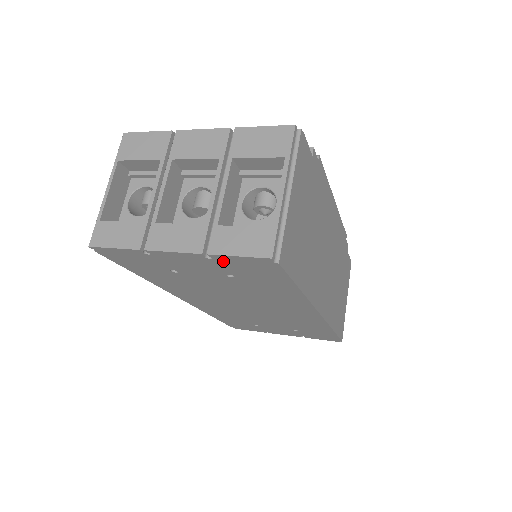
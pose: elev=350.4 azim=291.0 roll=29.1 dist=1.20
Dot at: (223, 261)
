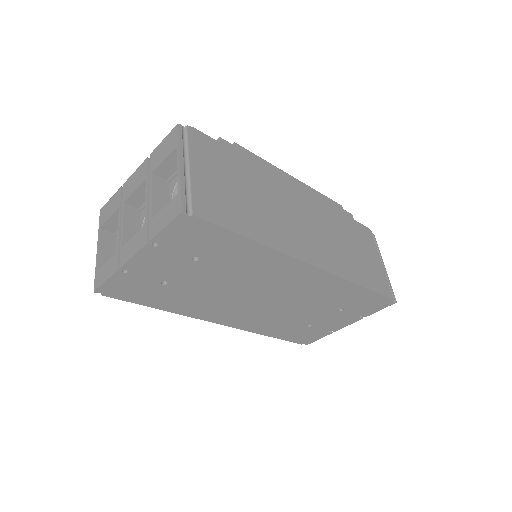
Dot at: (167, 242)
